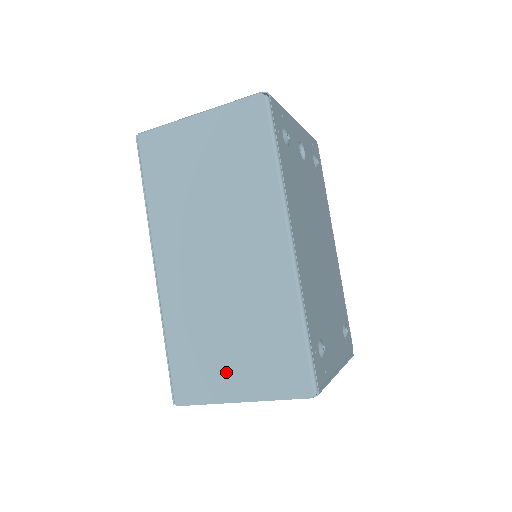
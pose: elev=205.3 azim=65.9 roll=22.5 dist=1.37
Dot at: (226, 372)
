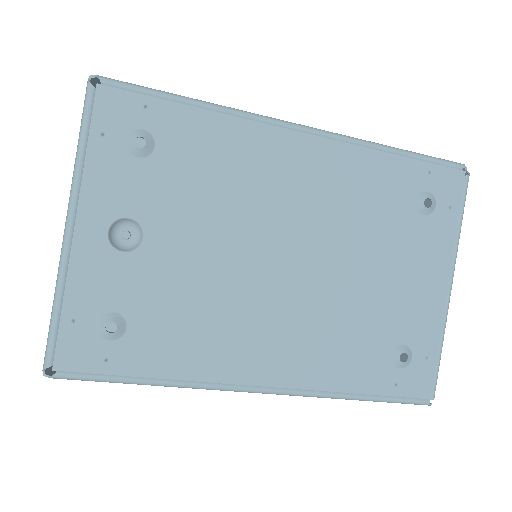
Dot at: occluded
